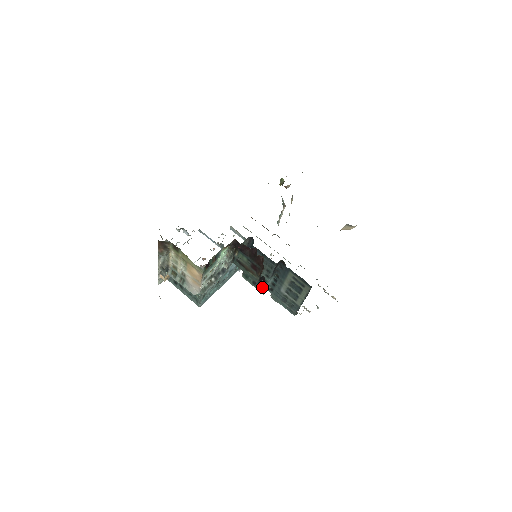
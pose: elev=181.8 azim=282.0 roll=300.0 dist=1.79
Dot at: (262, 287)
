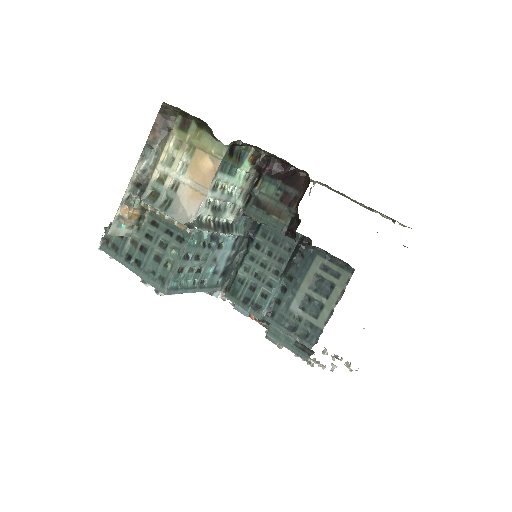
Dot at: (260, 304)
